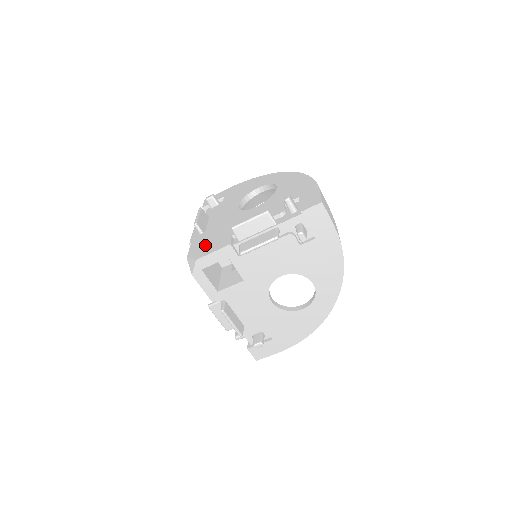
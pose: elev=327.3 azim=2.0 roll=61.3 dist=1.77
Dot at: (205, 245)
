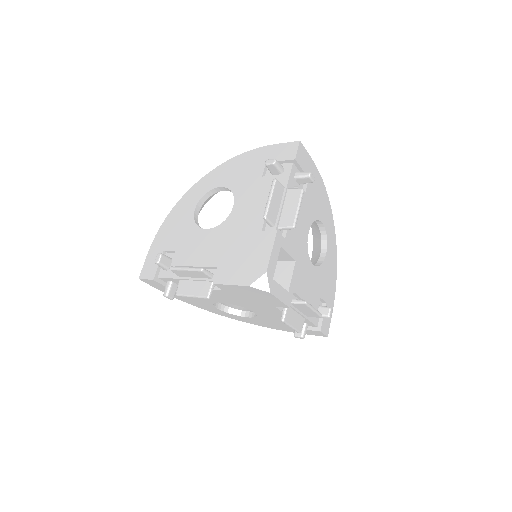
Dot at: (247, 263)
